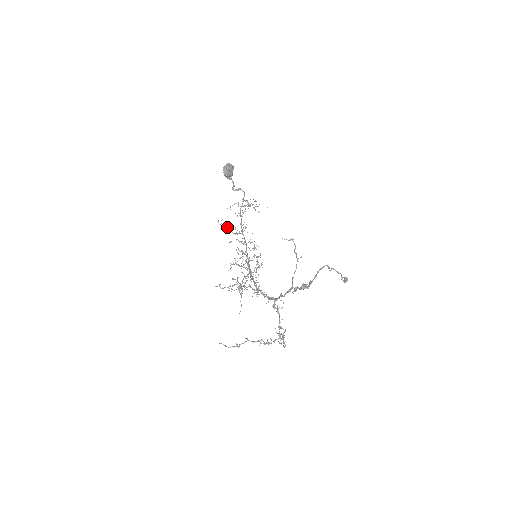
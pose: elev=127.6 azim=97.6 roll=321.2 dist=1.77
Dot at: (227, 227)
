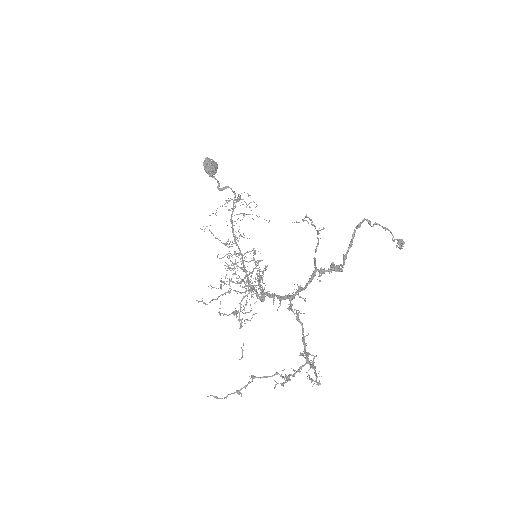
Dot at: (213, 234)
